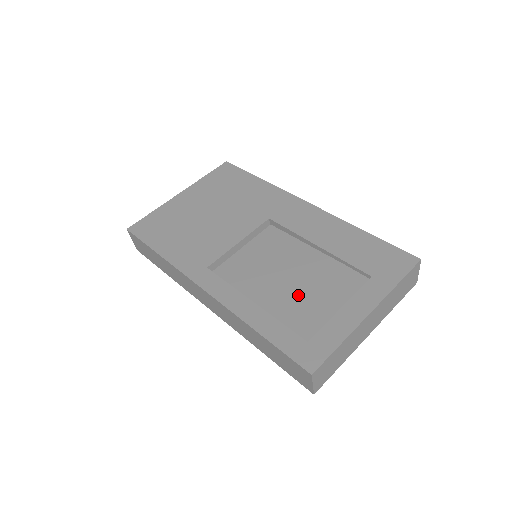
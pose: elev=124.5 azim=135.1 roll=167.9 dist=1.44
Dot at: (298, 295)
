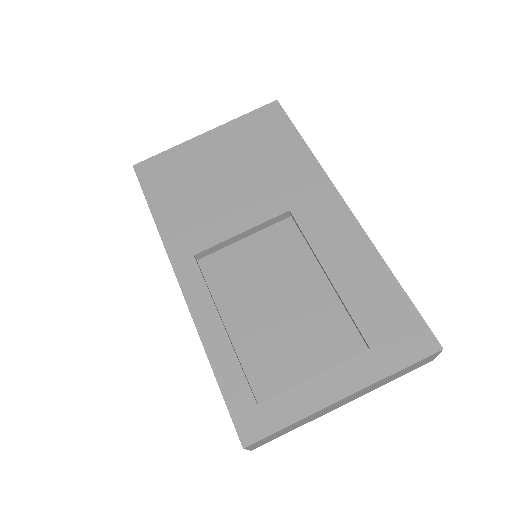
Dot at: (277, 333)
